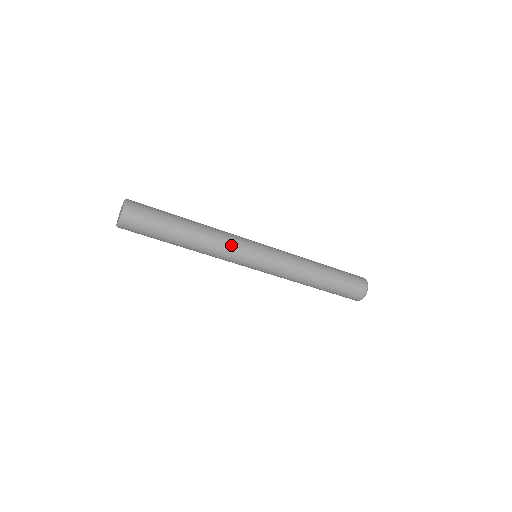
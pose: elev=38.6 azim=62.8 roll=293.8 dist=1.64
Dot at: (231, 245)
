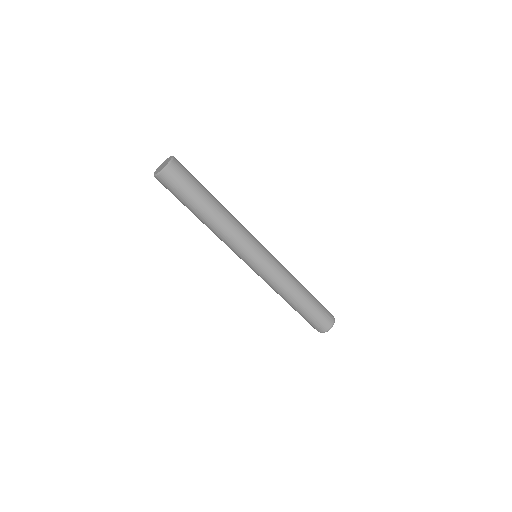
Dot at: (244, 233)
